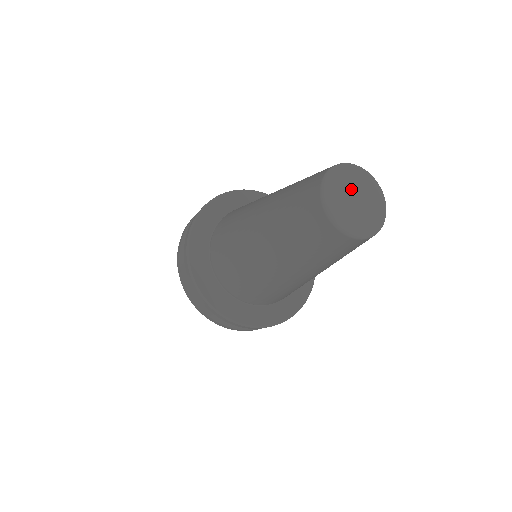
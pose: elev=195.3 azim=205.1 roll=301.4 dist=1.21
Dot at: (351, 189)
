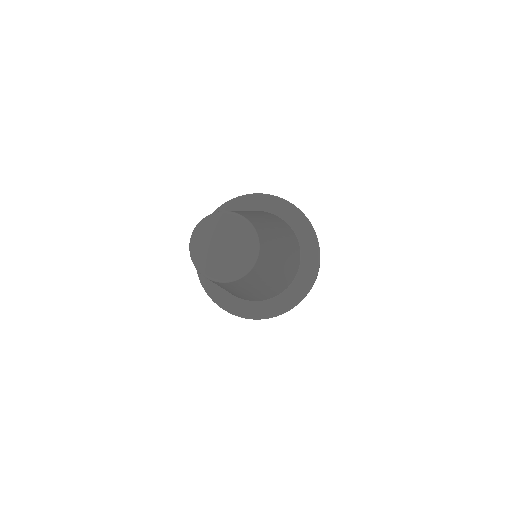
Dot at: (219, 237)
